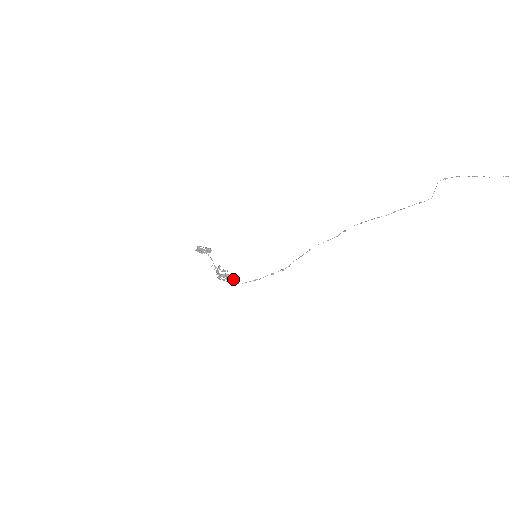
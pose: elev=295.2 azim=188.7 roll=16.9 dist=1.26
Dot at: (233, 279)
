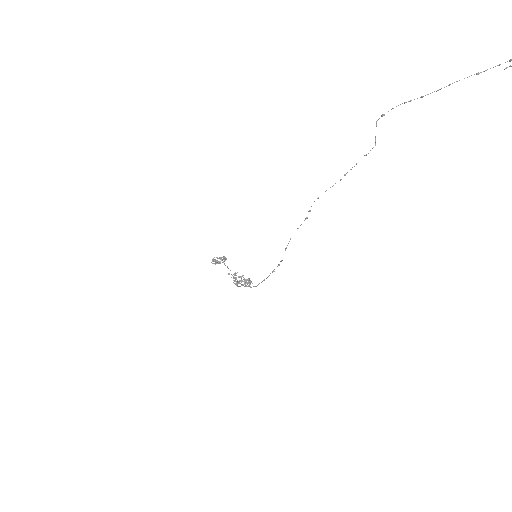
Dot at: (251, 282)
